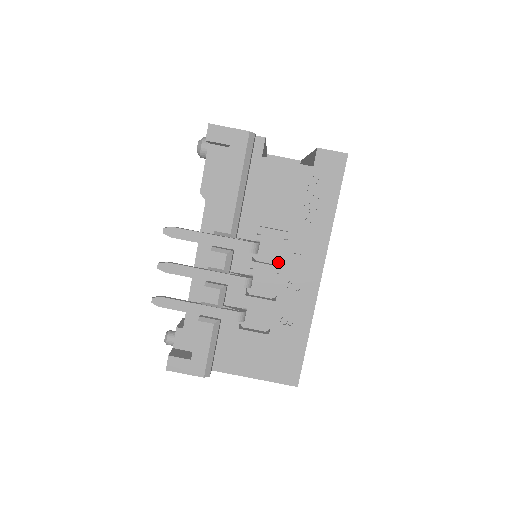
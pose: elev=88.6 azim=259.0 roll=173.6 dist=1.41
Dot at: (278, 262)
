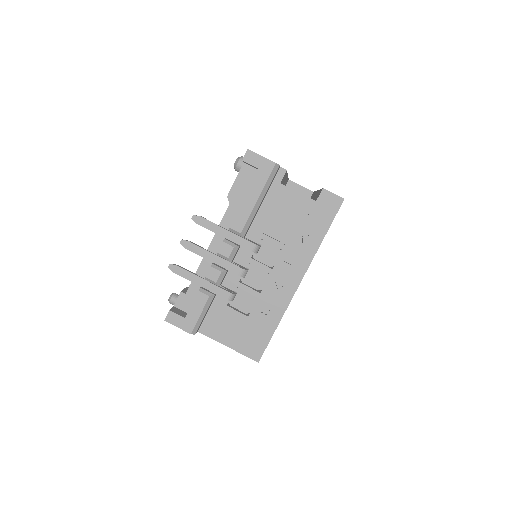
Dot at: (270, 264)
